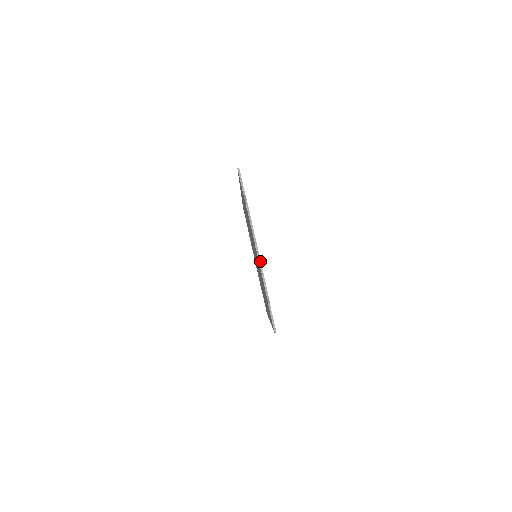
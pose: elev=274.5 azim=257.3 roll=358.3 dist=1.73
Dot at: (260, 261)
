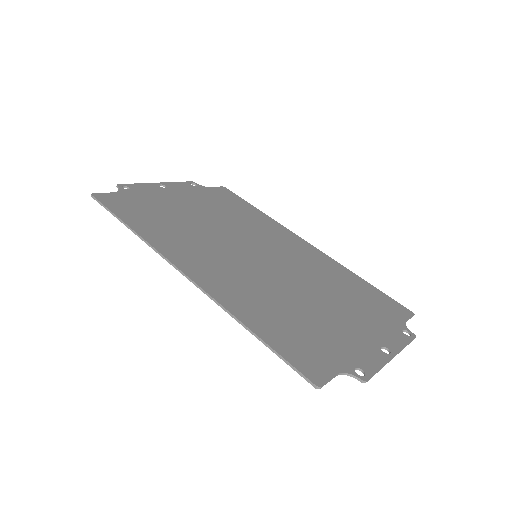
Dot at: occluded
